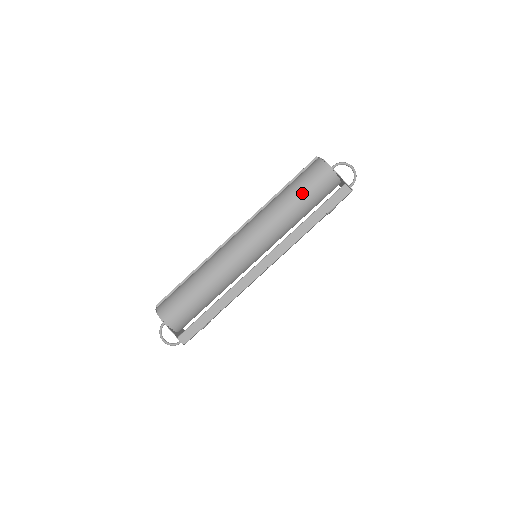
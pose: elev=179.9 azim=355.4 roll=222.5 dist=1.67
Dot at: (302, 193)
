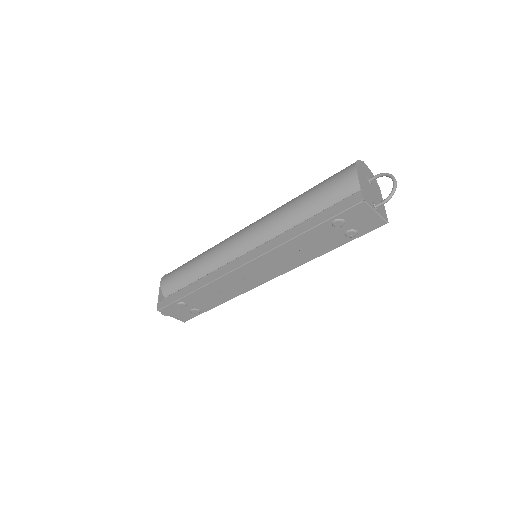
Dot at: (314, 192)
